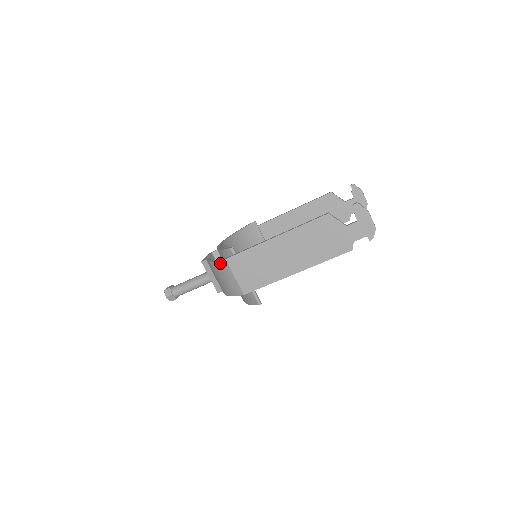
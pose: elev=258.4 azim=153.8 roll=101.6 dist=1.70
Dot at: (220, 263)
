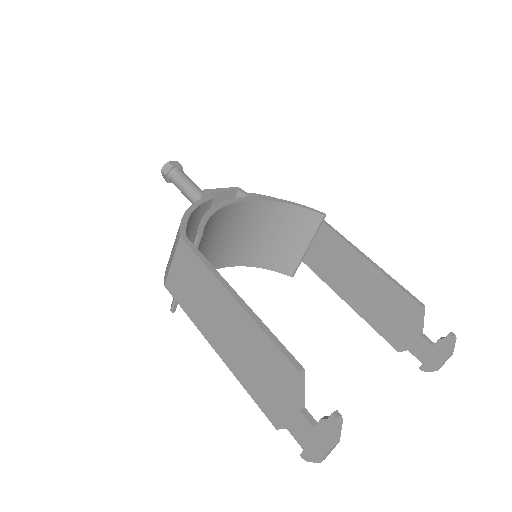
Dot at: (179, 229)
